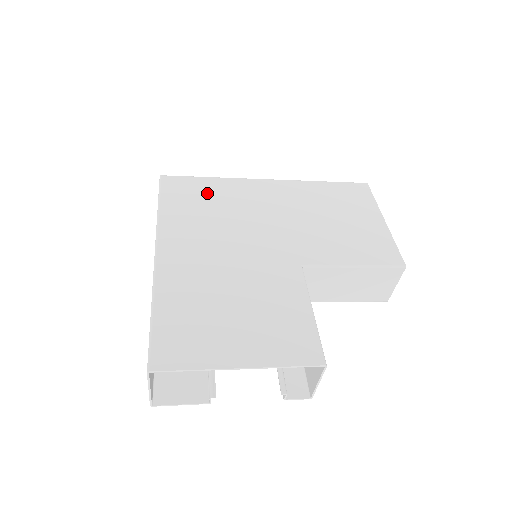
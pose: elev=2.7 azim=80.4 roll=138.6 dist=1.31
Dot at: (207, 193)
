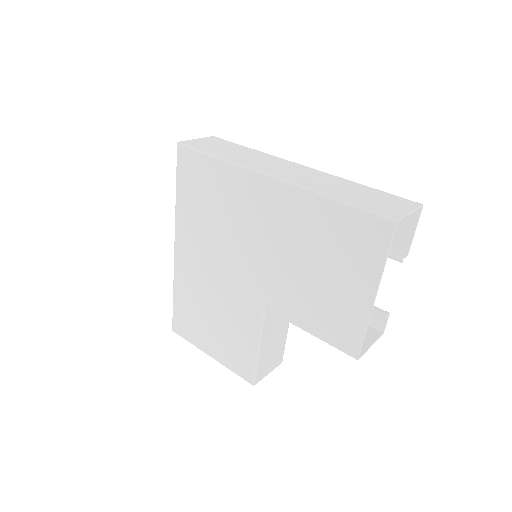
Dot at: (210, 185)
